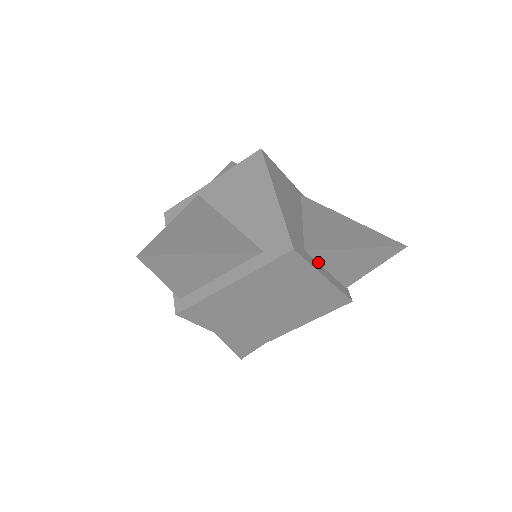
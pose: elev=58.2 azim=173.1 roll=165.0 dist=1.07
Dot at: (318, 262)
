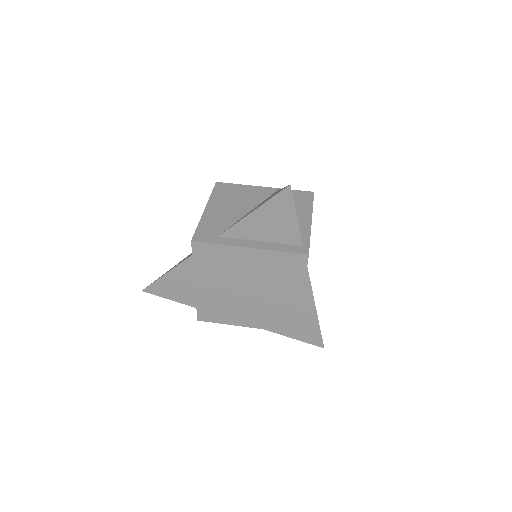
Dot at: (242, 239)
